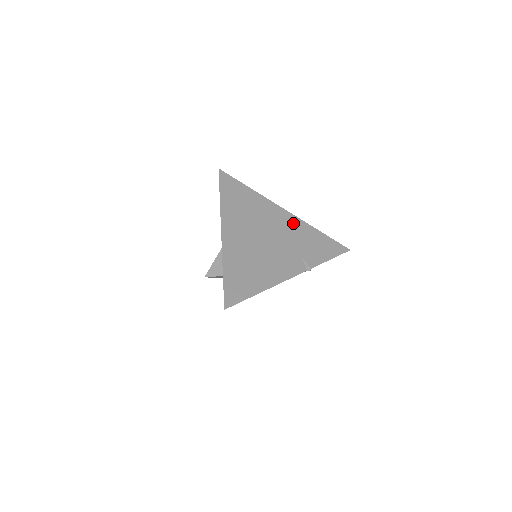
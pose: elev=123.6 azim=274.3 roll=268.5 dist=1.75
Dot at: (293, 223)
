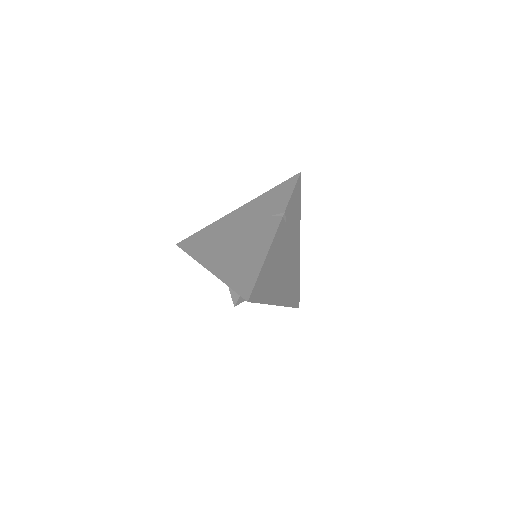
Dot at: (248, 209)
